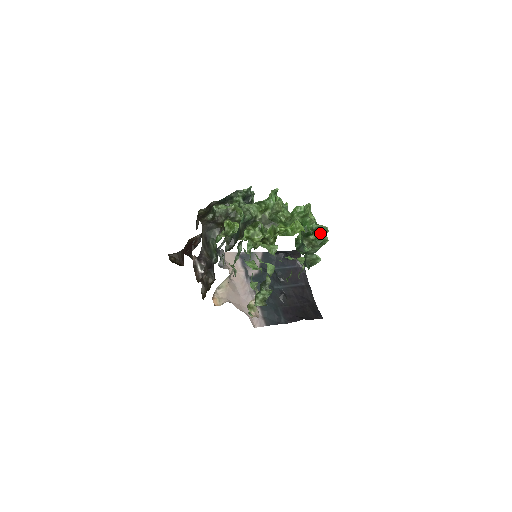
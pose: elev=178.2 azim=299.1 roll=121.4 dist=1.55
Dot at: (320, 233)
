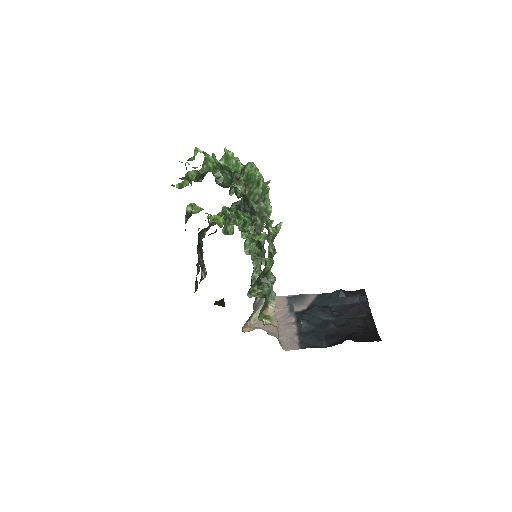
Dot at: (248, 171)
